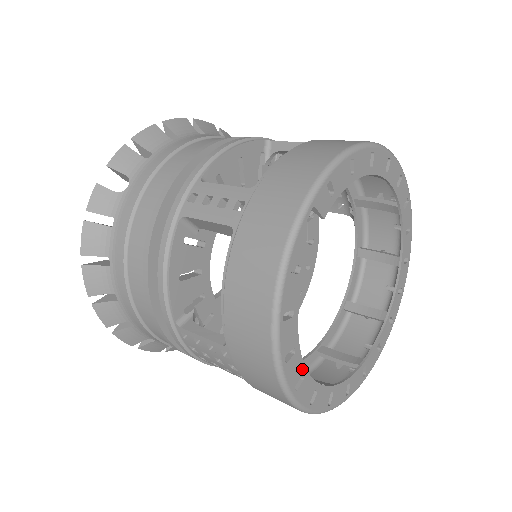
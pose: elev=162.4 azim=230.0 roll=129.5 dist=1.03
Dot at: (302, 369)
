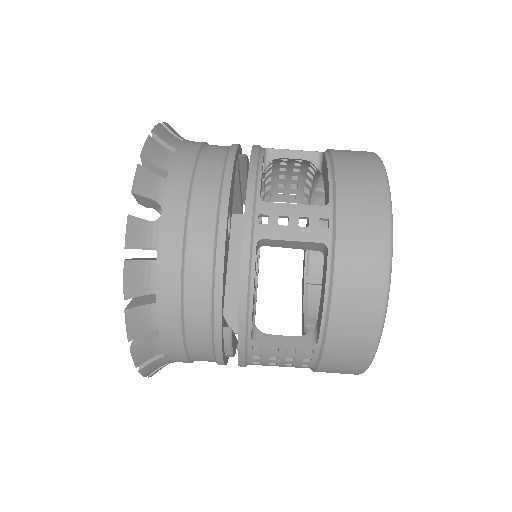
Dot at: occluded
